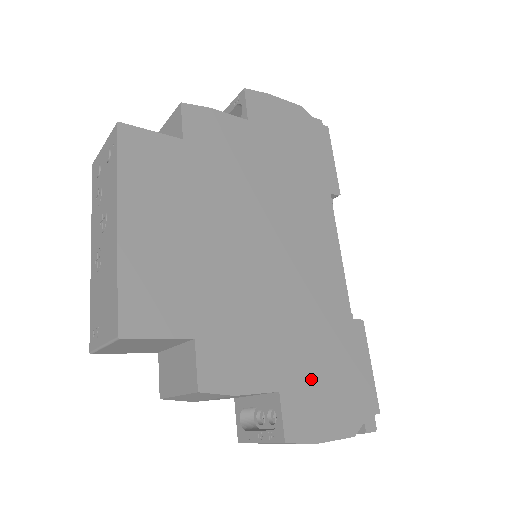
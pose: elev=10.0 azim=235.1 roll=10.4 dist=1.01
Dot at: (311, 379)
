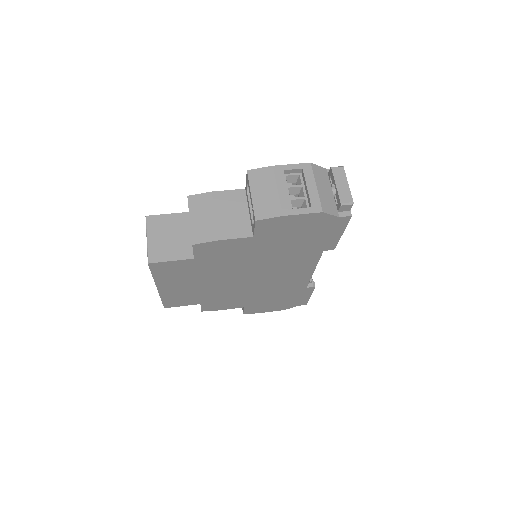
Dot at: (265, 303)
